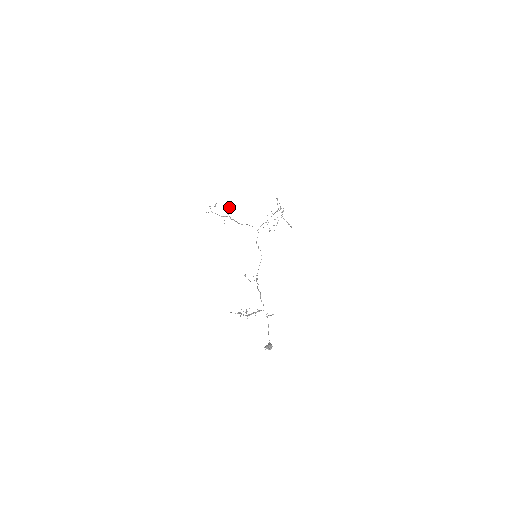
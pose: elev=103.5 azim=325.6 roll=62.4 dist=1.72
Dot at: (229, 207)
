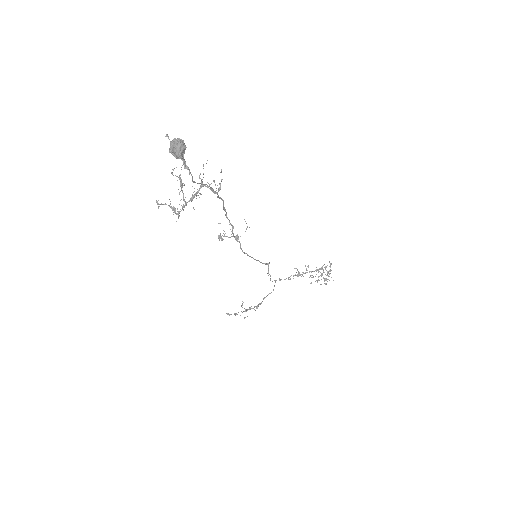
Dot at: (259, 303)
